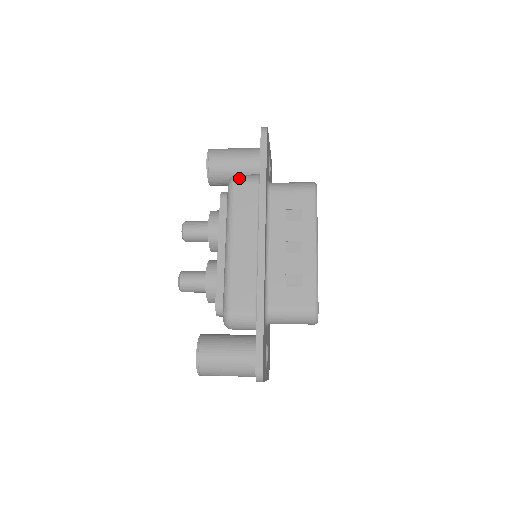
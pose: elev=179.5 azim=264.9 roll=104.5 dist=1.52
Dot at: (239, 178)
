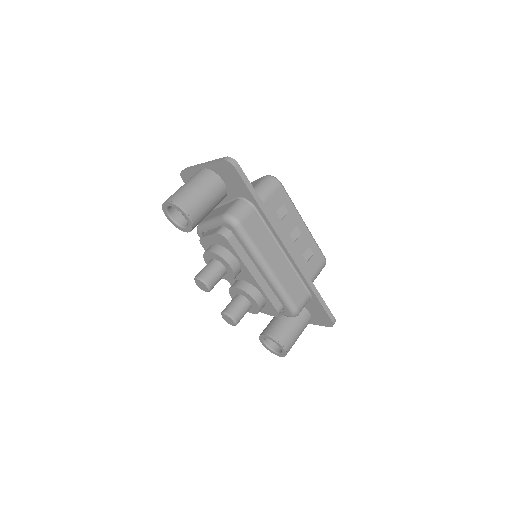
Dot at: (240, 216)
